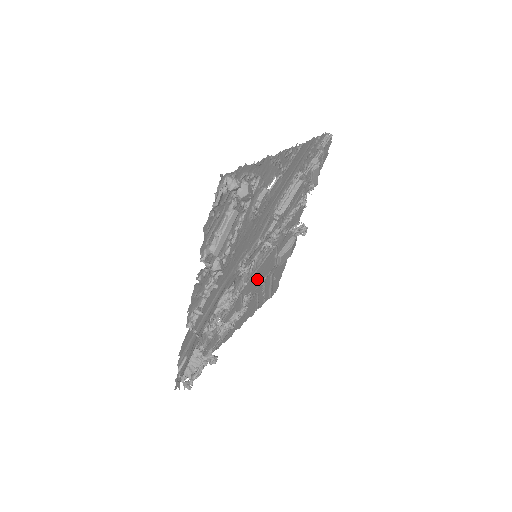
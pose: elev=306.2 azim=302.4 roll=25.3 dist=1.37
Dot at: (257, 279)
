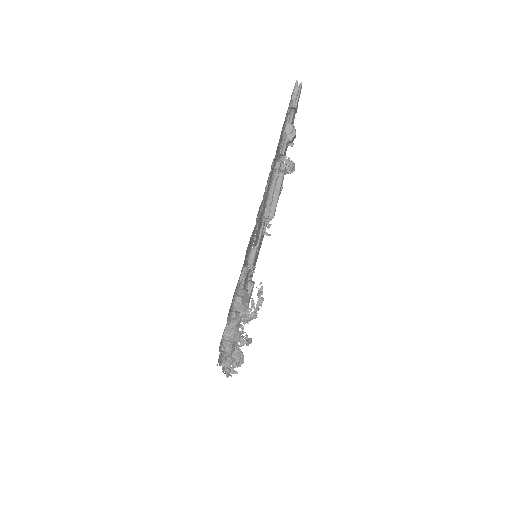
Dot at: occluded
